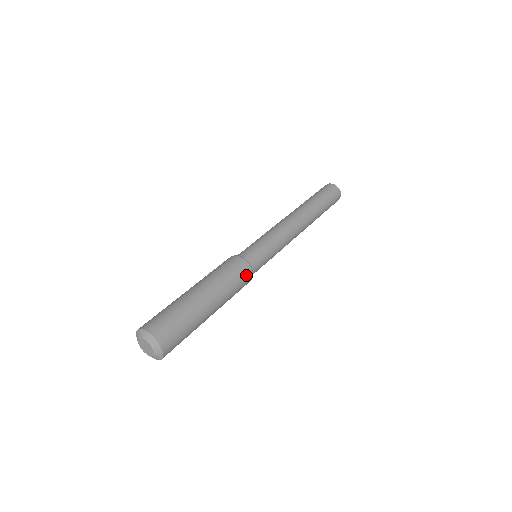
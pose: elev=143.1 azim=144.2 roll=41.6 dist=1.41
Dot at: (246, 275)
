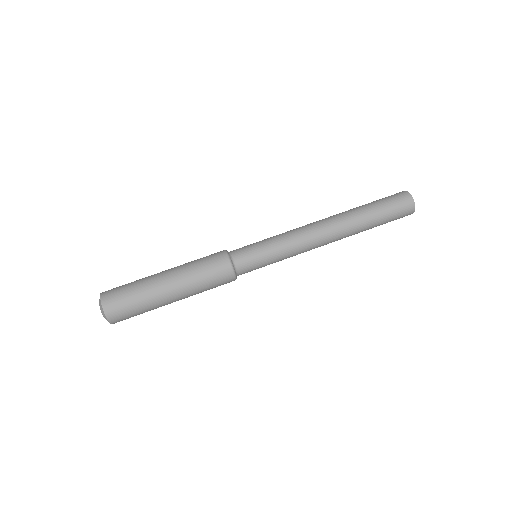
Dot at: (222, 270)
